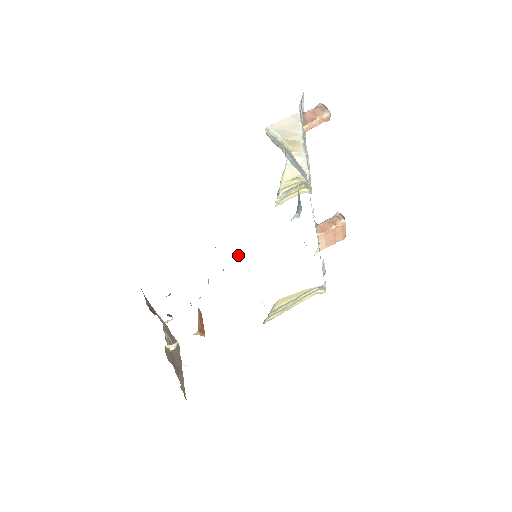
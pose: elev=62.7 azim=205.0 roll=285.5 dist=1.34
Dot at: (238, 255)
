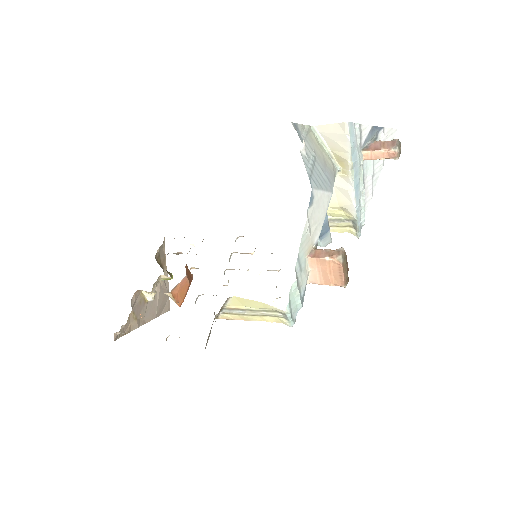
Dot at: (251, 253)
